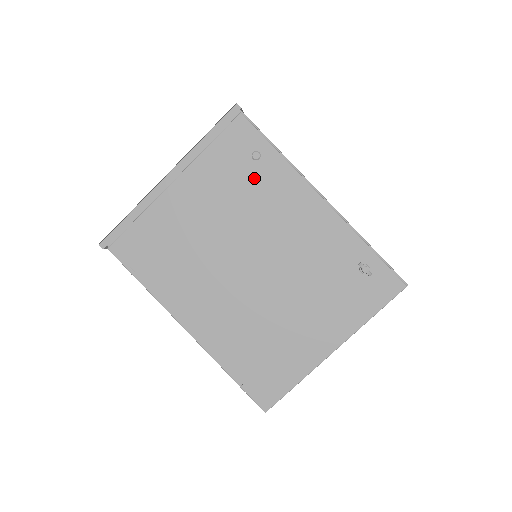
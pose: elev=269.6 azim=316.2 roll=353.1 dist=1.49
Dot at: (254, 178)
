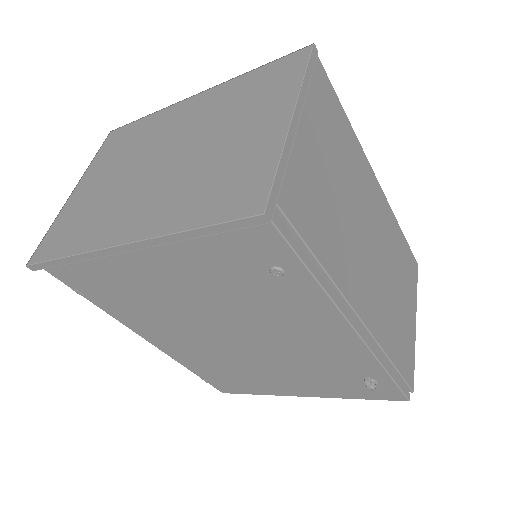
Dot at: (265, 287)
